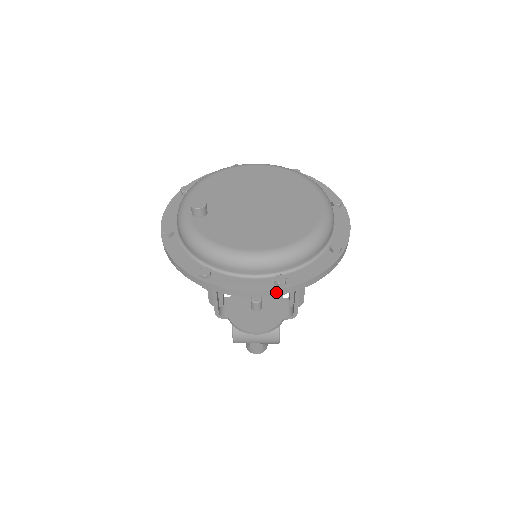
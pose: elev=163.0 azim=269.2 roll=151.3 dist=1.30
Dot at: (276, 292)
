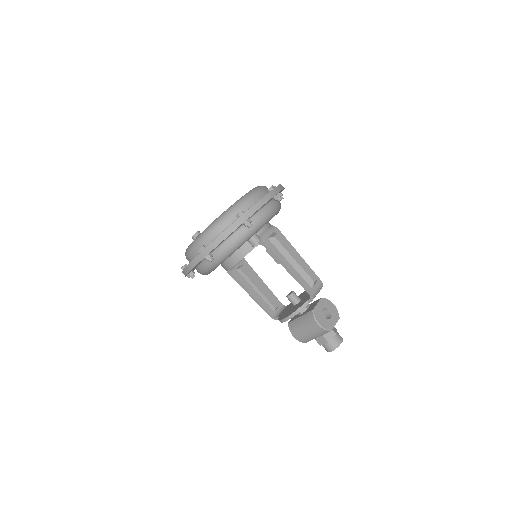
Dot at: (200, 257)
